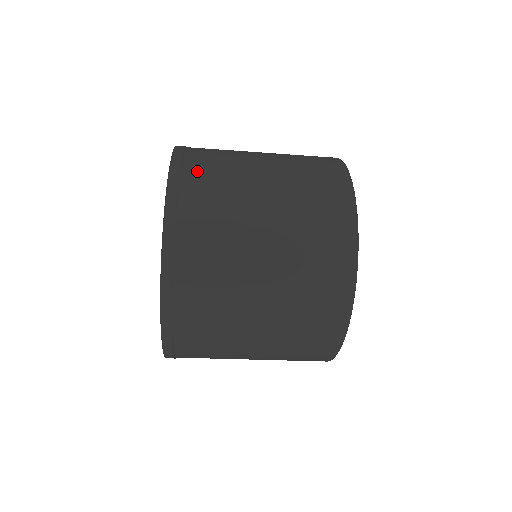
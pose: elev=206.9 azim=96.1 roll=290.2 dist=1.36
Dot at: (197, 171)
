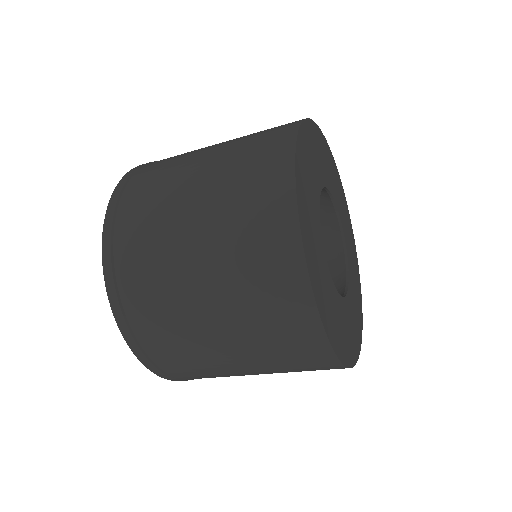
Dot at: occluded
